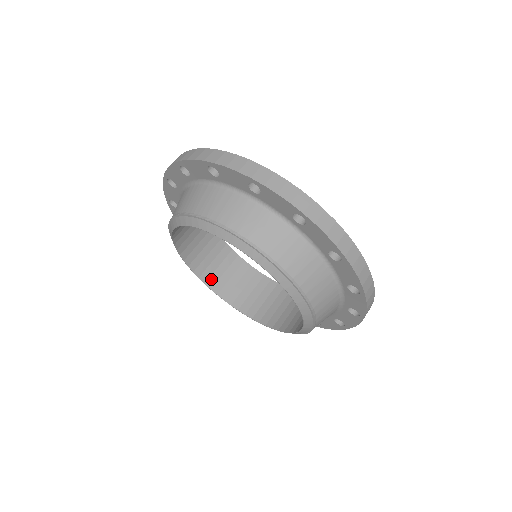
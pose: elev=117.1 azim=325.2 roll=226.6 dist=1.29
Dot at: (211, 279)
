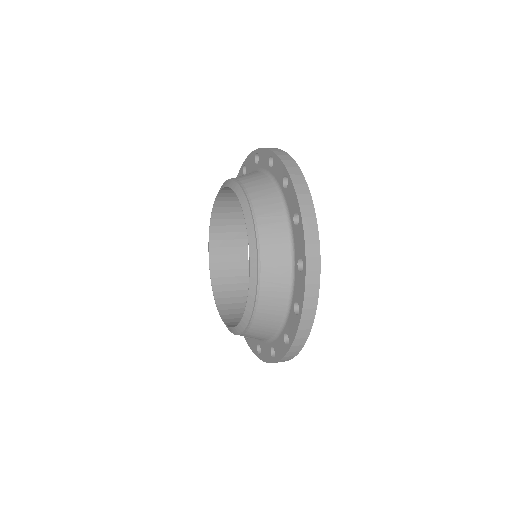
Dot at: (230, 320)
